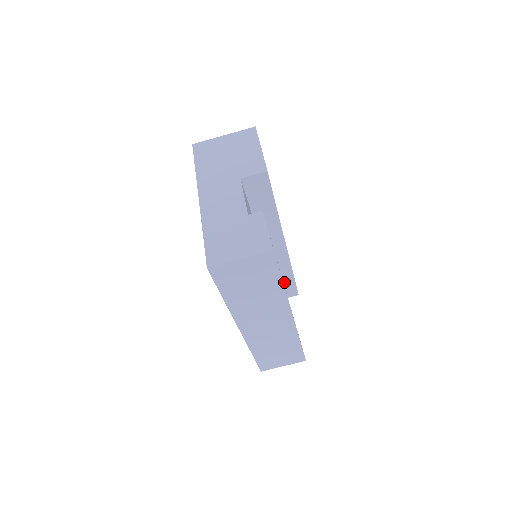
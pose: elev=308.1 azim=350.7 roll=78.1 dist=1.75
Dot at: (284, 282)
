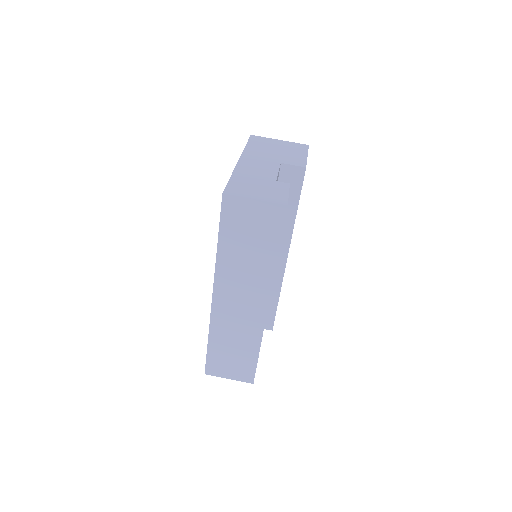
Dot at: occluded
